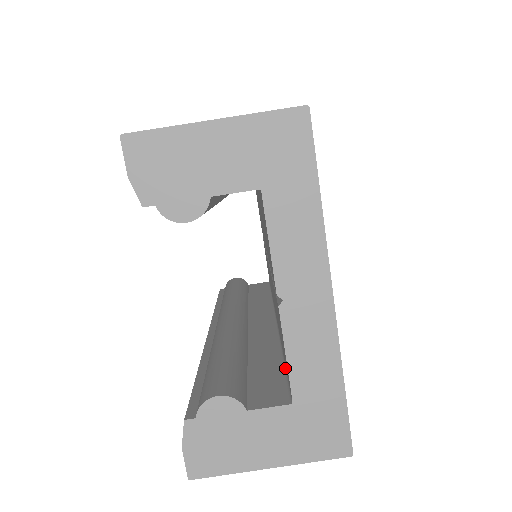
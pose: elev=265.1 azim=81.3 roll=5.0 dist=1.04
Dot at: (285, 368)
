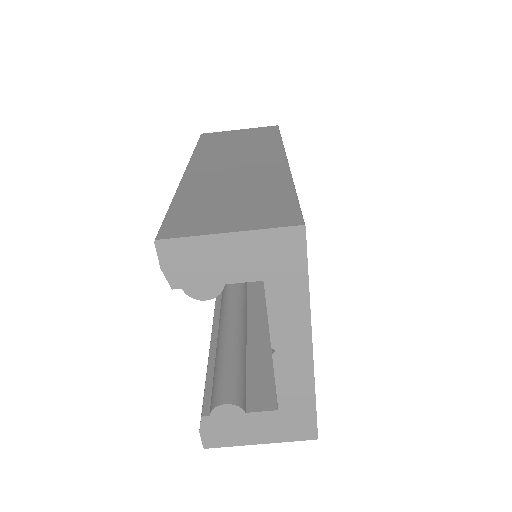
Dot at: occluded
